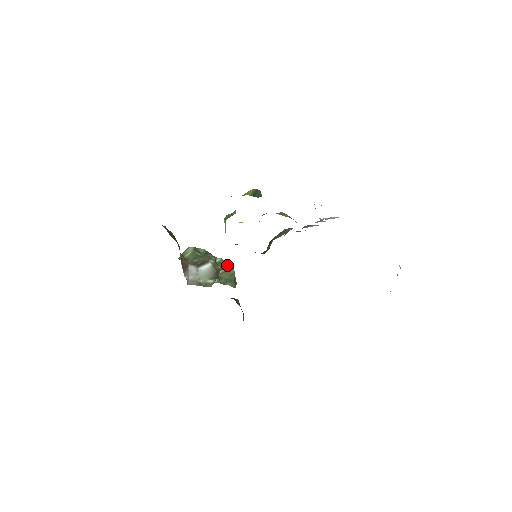
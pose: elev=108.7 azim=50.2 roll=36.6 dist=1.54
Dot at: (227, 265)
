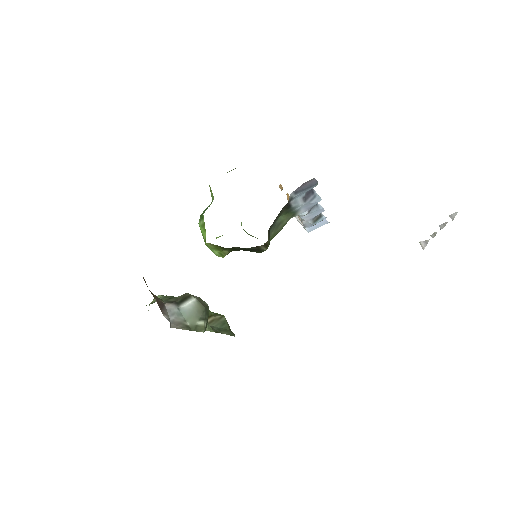
Dot at: (213, 313)
